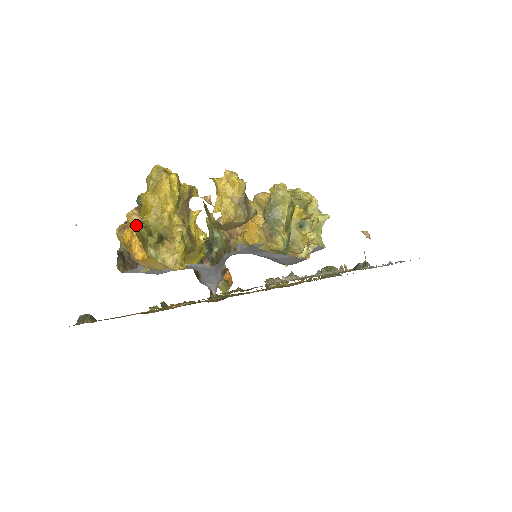
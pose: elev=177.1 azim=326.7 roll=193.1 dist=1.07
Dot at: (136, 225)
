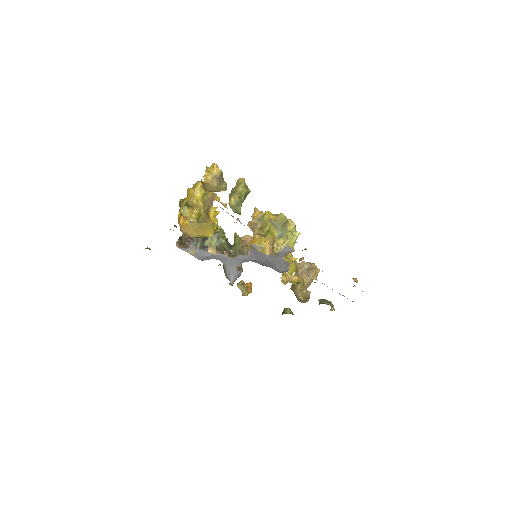
Dot at: (180, 200)
